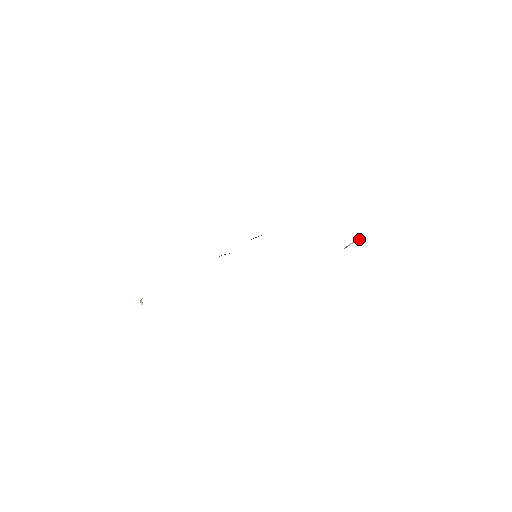
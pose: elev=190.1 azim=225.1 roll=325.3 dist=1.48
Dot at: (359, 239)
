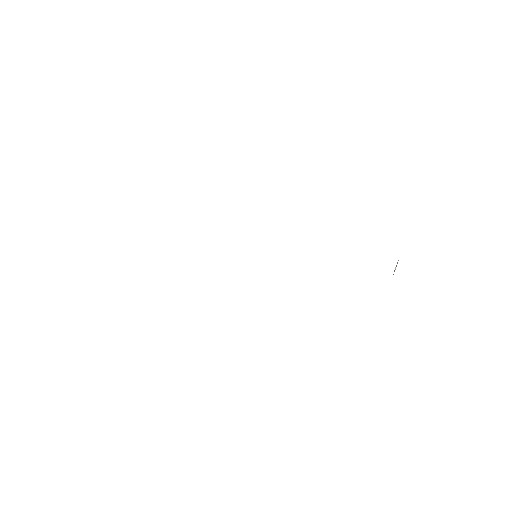
Dot at: occluded
